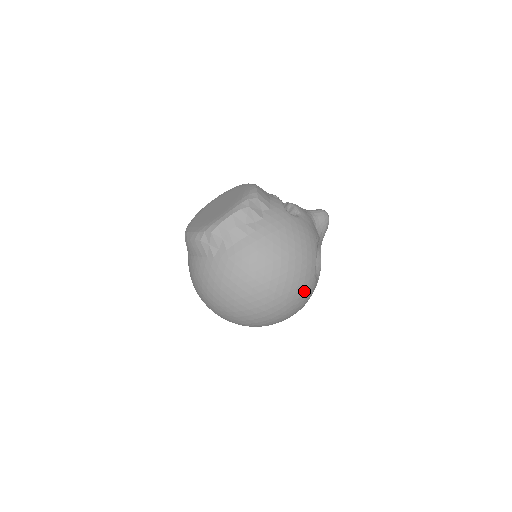
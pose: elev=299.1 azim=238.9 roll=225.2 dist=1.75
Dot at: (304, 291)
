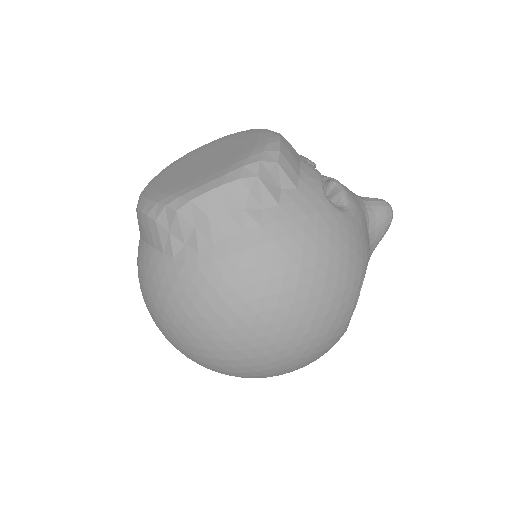
Dot at: (324, 345)
